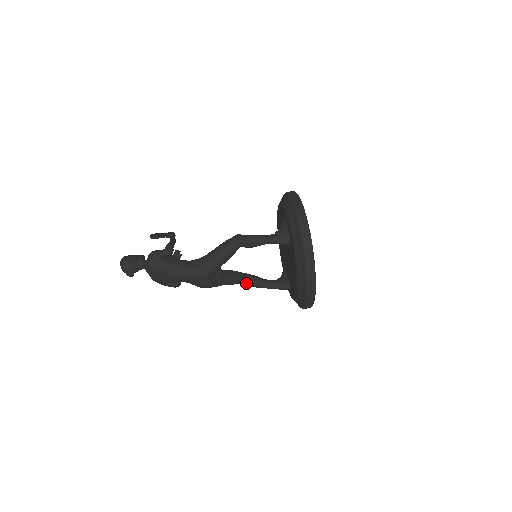
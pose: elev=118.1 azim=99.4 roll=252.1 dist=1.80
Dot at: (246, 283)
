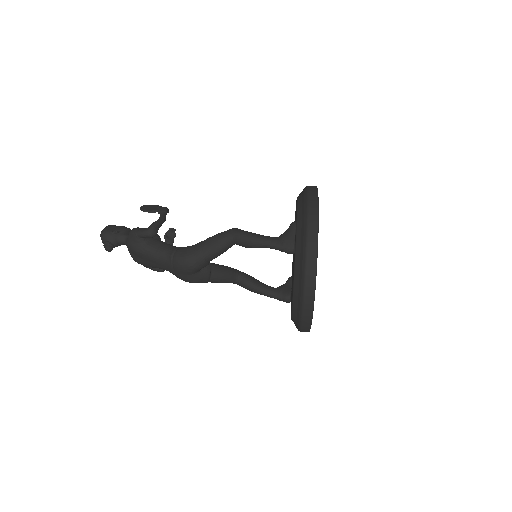
Dot at: (240, 284)
